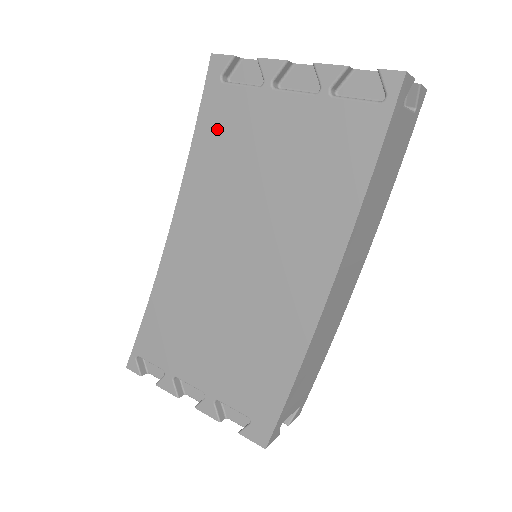
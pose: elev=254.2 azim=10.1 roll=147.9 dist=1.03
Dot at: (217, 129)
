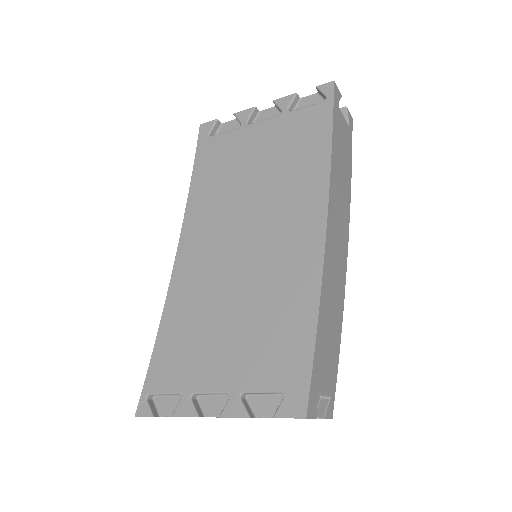
Dot at: (210, 165)
